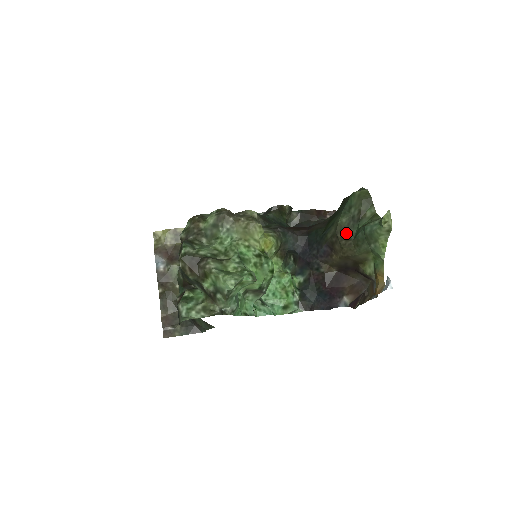
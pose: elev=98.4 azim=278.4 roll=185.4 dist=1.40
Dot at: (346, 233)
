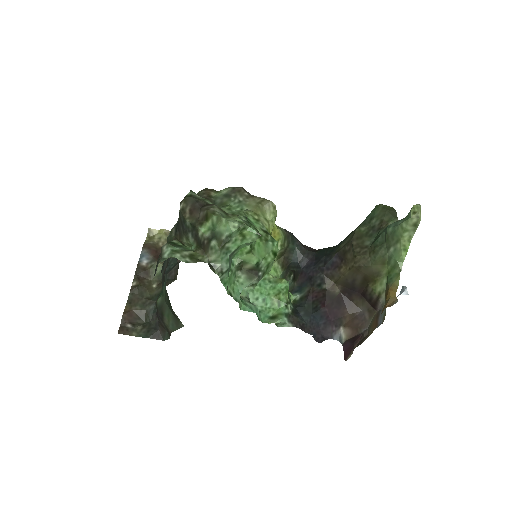
Dot at: (363, 240)
